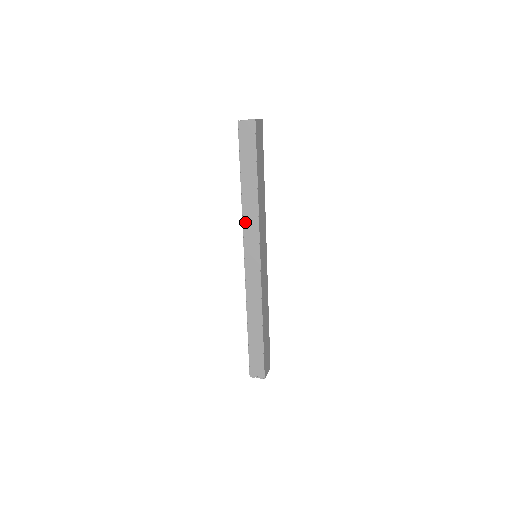
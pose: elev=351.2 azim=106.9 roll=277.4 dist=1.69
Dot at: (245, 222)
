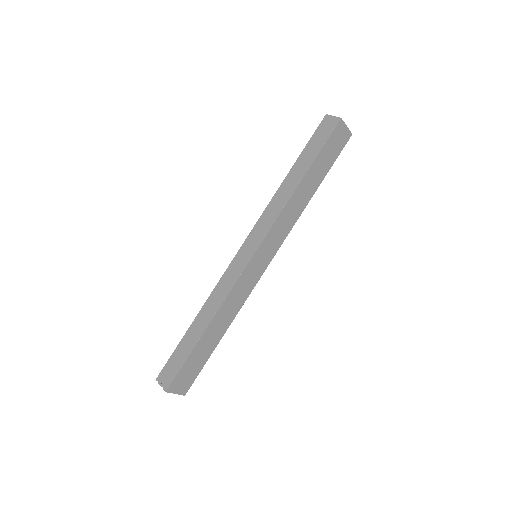
Dot at: (267, 210)
